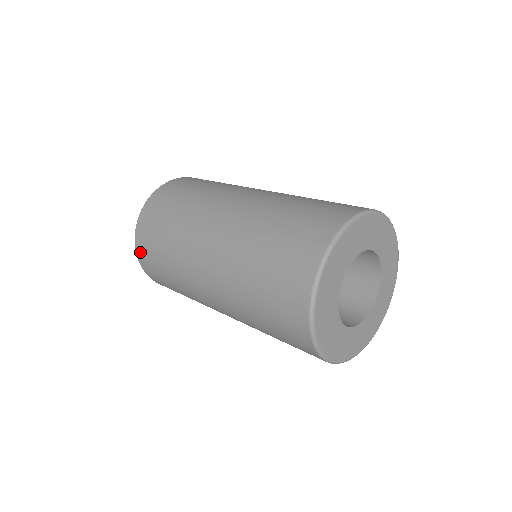
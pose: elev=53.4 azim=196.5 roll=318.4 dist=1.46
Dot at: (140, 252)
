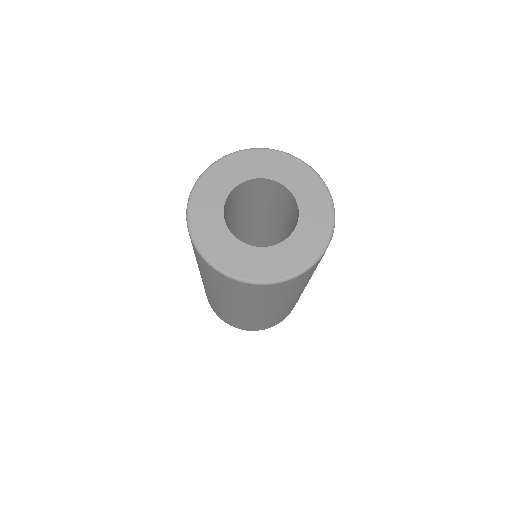
Dot at: occluded
